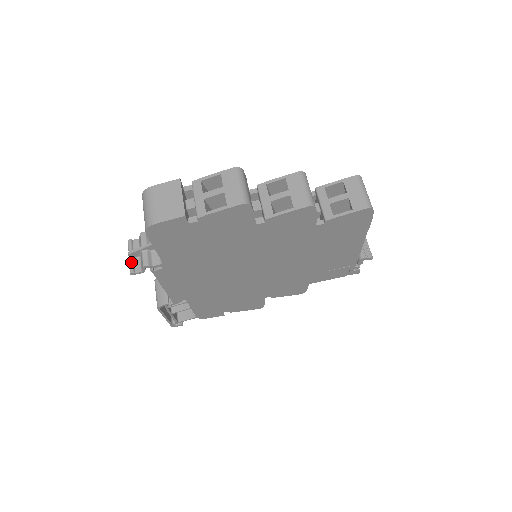
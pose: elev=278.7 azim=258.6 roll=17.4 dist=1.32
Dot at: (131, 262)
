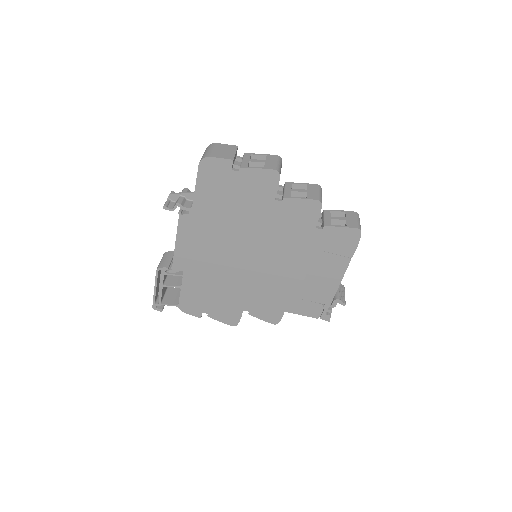
Dot at: (168, 201)
